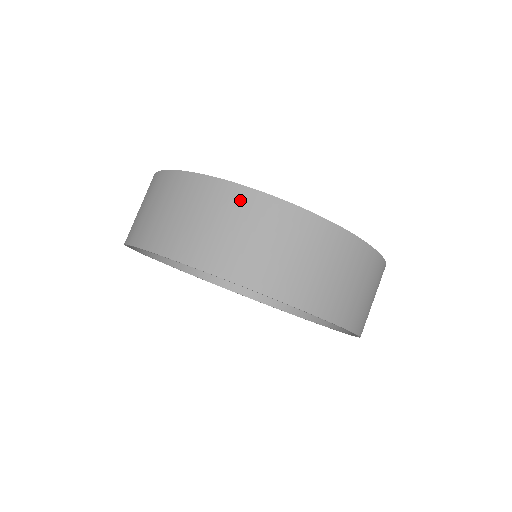
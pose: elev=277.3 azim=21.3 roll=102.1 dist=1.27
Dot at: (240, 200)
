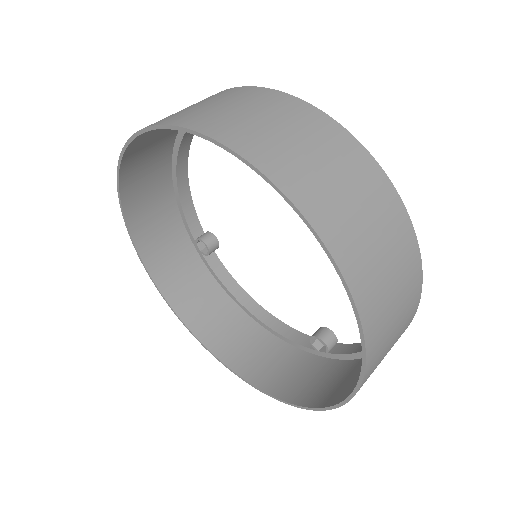
Dot at: (250, 93)
